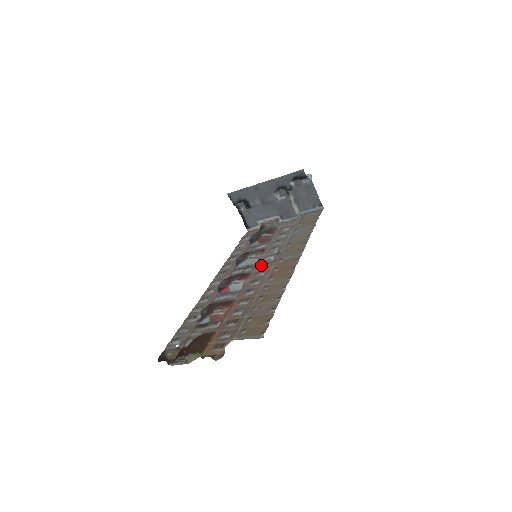
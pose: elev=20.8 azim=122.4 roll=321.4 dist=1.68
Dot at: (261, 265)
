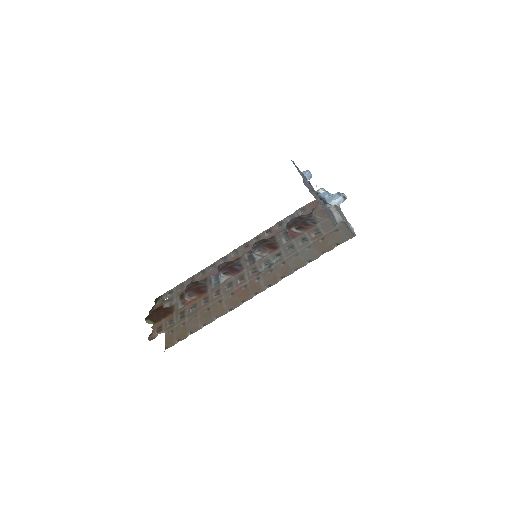
Dot at: (252, 269)
